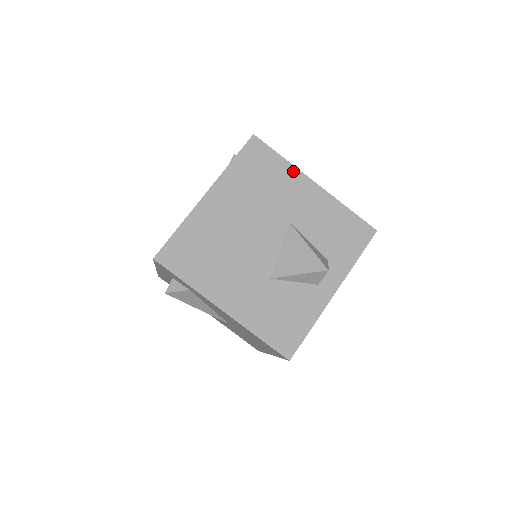
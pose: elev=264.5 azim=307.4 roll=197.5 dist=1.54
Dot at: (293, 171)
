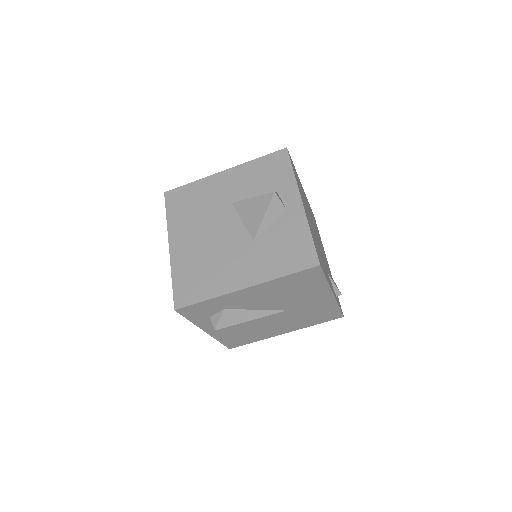
Dot at: (205, 181)
